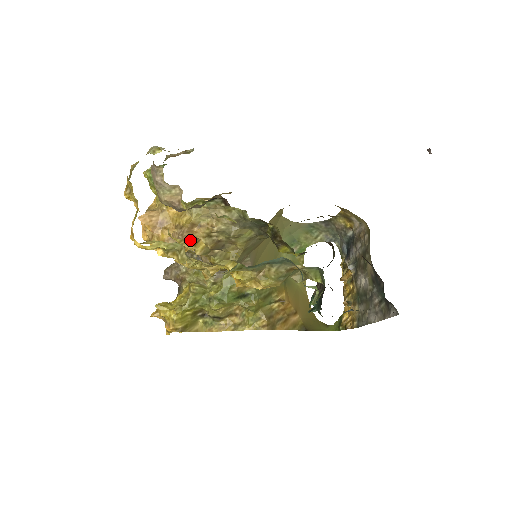
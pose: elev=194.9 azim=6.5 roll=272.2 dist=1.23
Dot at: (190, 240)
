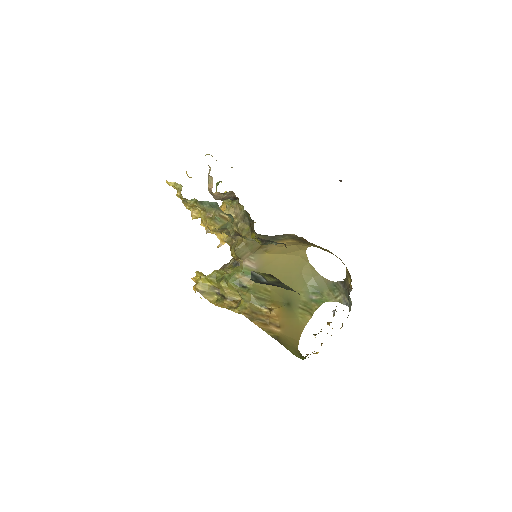
Dot at: occluded
